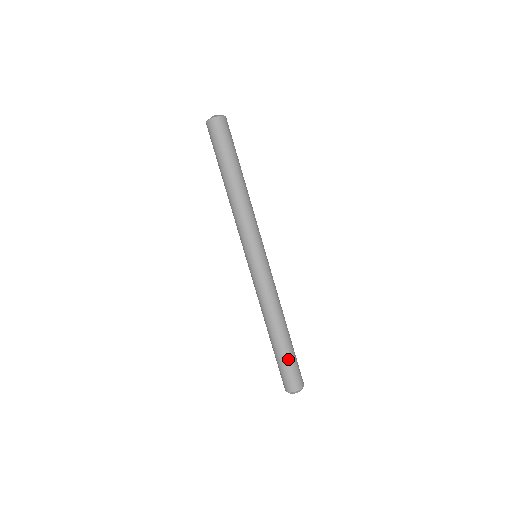
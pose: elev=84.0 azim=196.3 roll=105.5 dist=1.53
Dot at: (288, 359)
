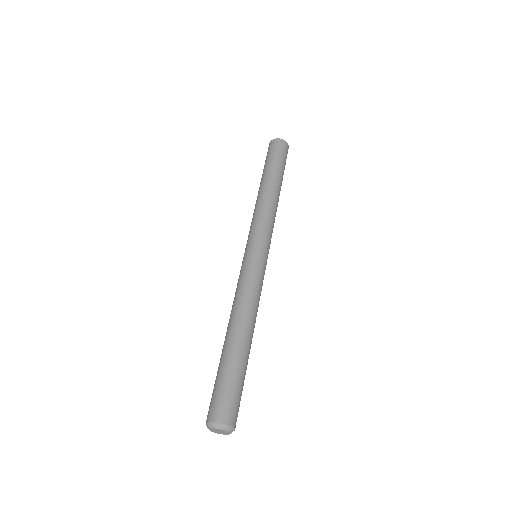
Dot at: (220, 373)
